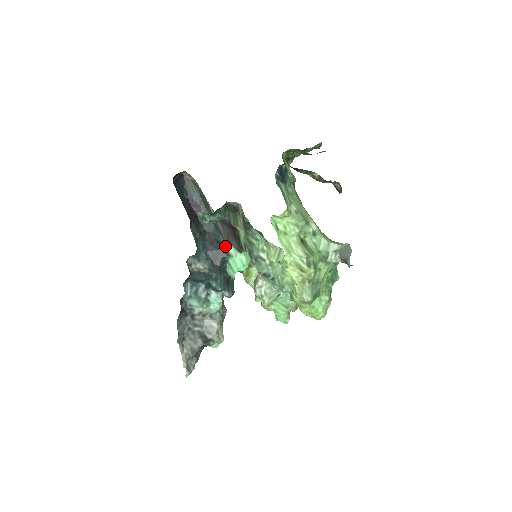
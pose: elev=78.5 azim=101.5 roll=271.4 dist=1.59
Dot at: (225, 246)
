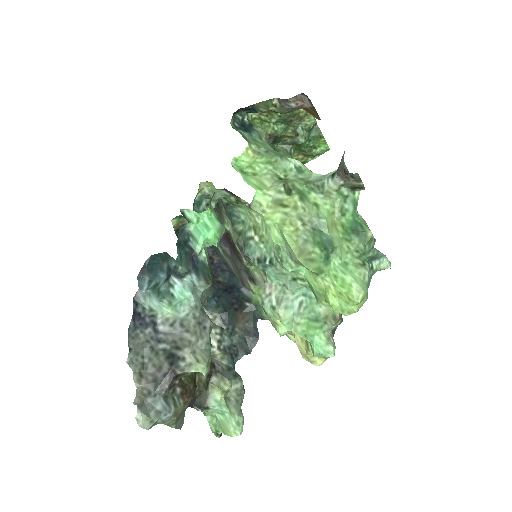
Dot at: (184, 214)
